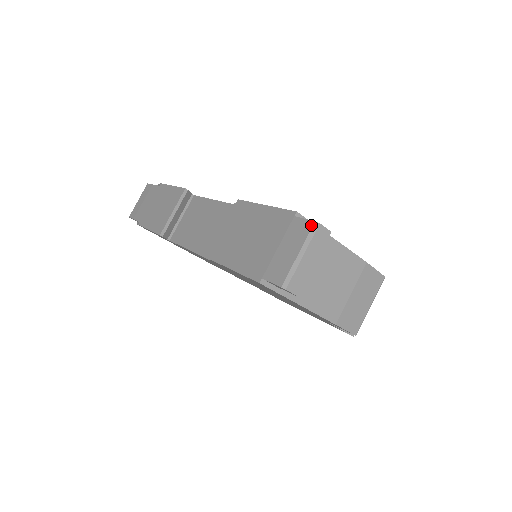
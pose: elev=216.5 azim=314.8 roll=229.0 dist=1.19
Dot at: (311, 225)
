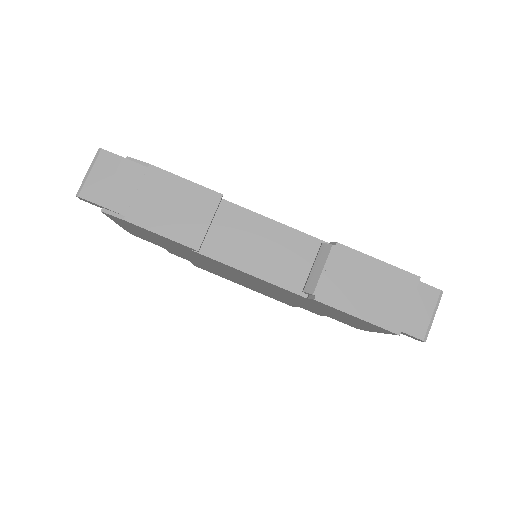
Dot at: (439, 293)
